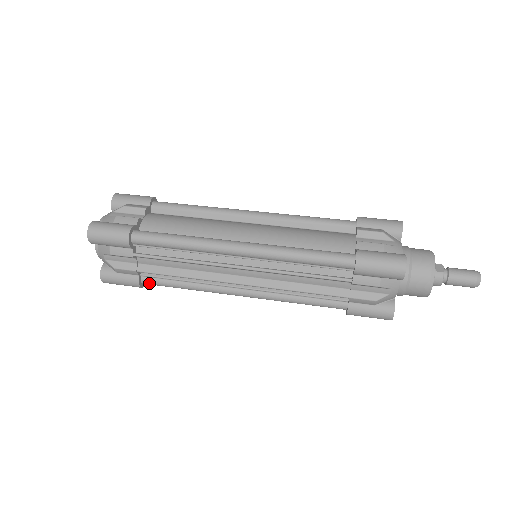
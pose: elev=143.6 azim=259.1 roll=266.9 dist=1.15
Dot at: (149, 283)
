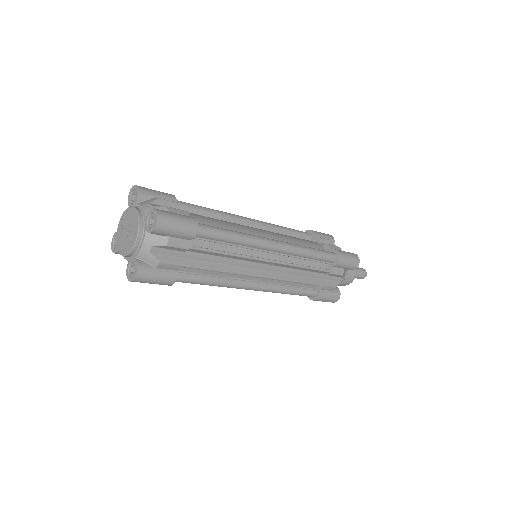
Dot at: (181, 280)
